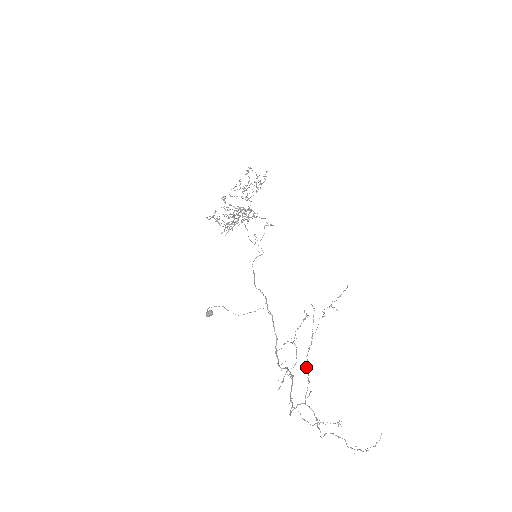
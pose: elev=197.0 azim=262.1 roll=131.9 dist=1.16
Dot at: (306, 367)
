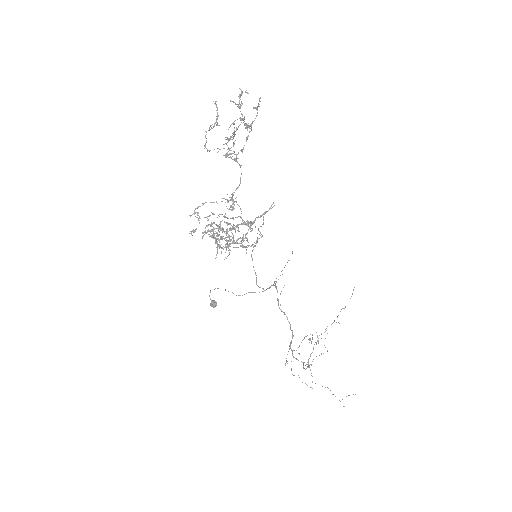
Dot at: (307, 367)
